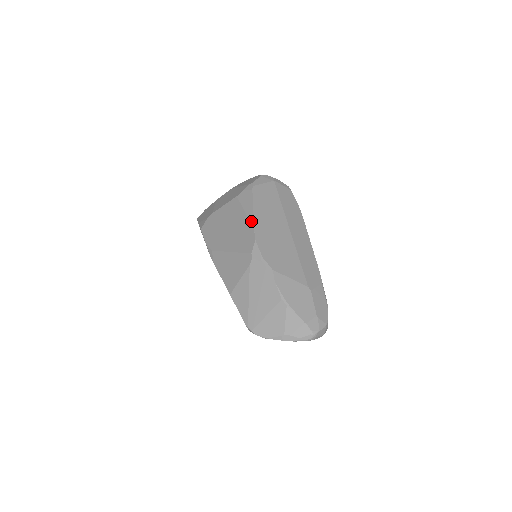
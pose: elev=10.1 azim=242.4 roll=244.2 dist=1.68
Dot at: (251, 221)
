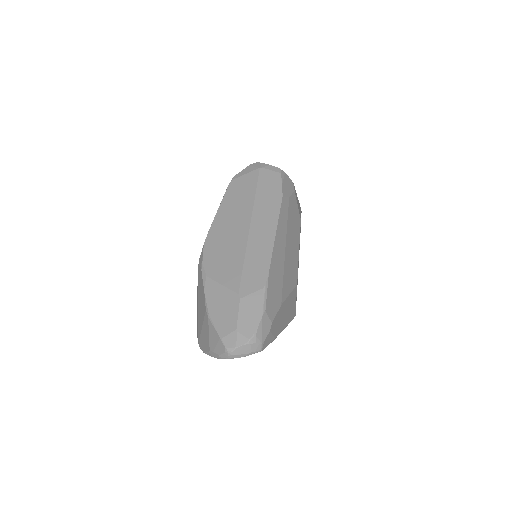
Dot at: (212, 222)
